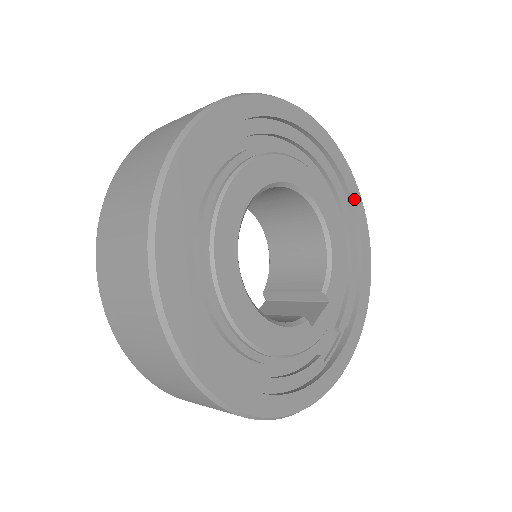
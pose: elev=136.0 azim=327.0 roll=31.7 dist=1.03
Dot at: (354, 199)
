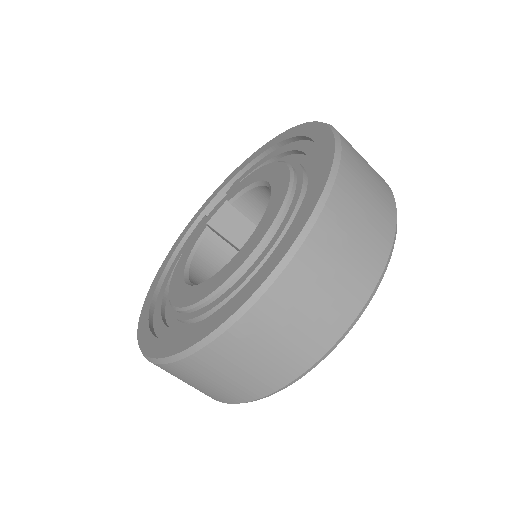
Dot at: occluded
